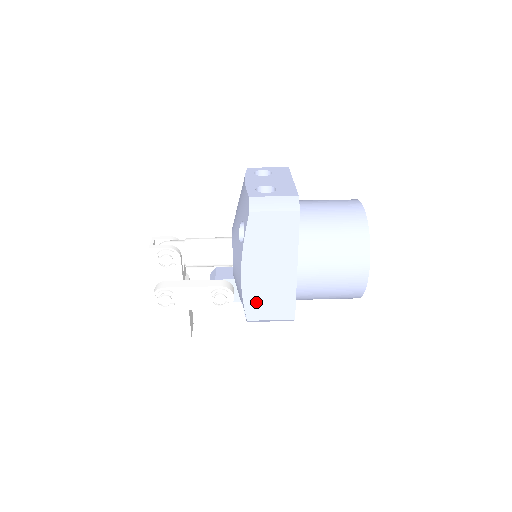
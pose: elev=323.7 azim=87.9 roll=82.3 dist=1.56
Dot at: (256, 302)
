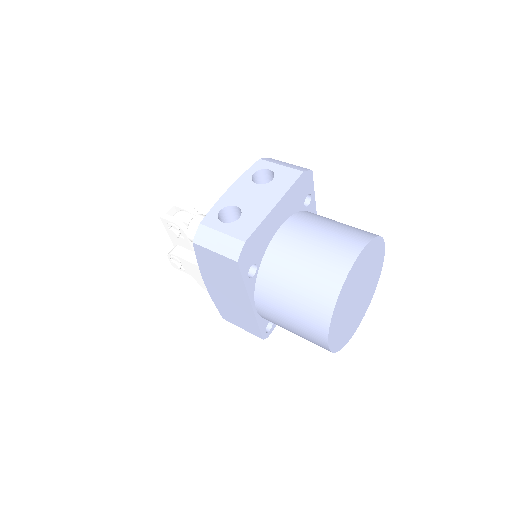
Dot at: (225, 310)
